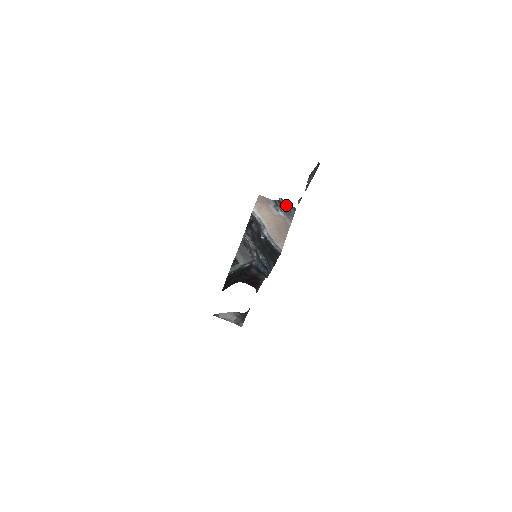
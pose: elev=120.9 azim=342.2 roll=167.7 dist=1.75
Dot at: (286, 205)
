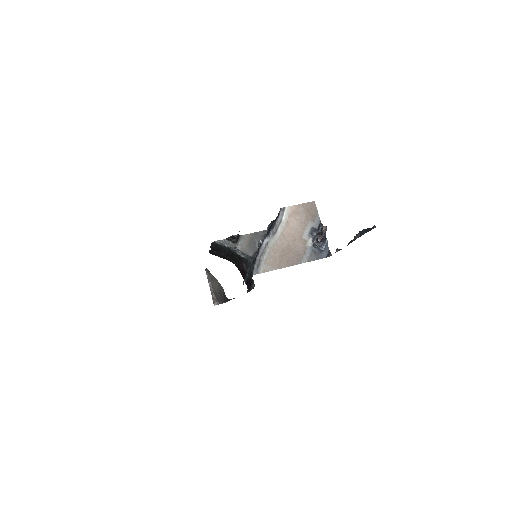
Dot at: (326, 241)
